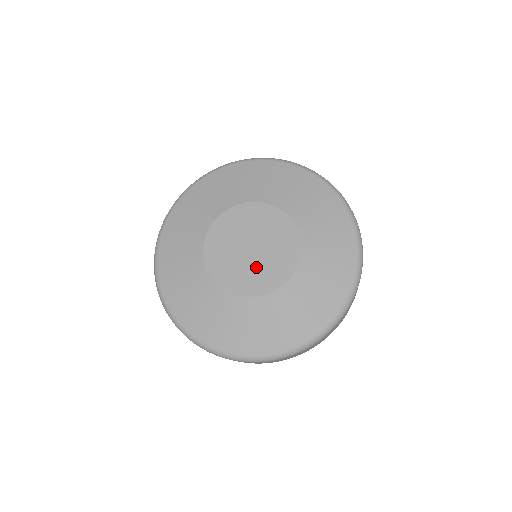
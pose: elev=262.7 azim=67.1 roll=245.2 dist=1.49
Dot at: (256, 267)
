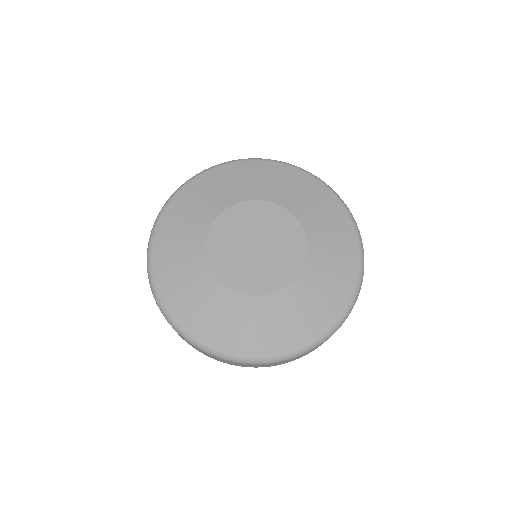
Dot at: (272, 259)
